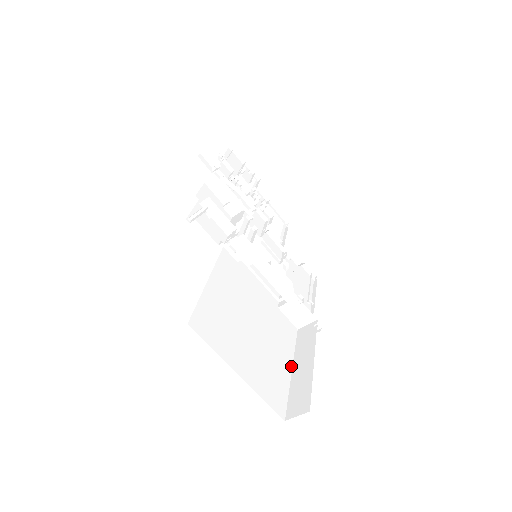
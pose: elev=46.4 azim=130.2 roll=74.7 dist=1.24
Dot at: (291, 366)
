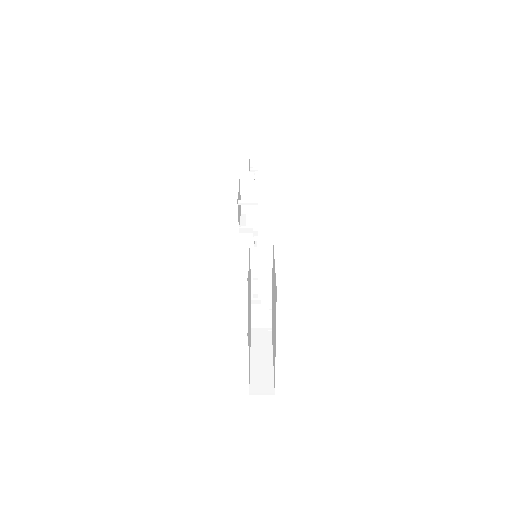
Dot at: (250, 354)
